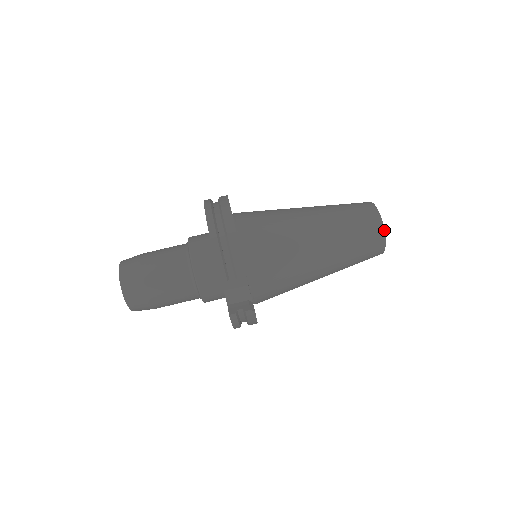
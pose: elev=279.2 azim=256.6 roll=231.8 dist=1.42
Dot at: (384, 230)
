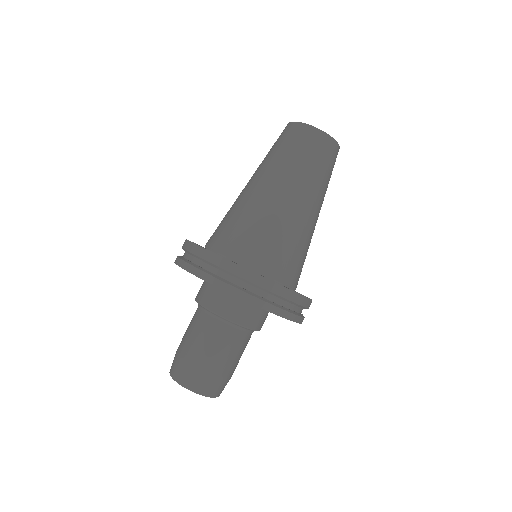
Dot at: (339, 146)
